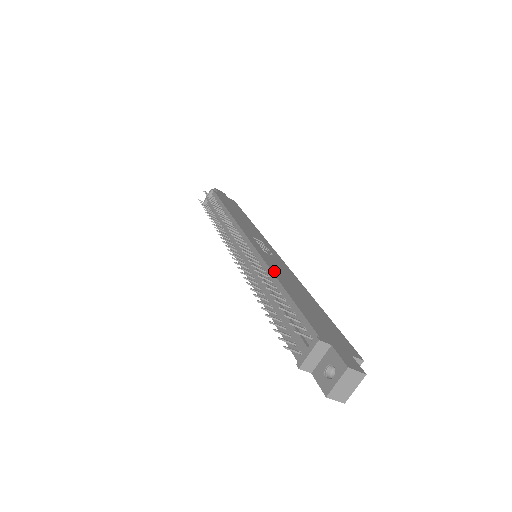
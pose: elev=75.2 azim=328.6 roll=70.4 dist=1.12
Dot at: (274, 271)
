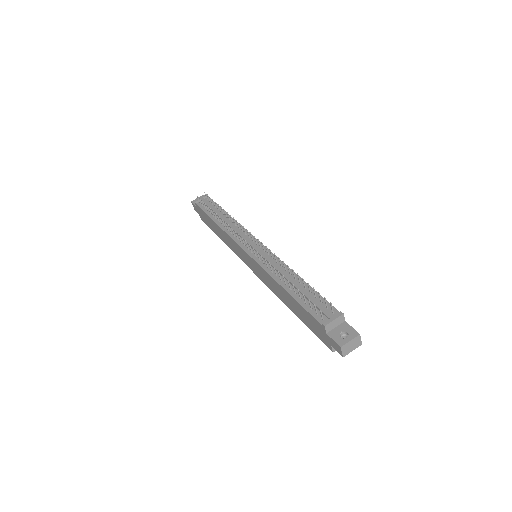
Dot at: occluded
